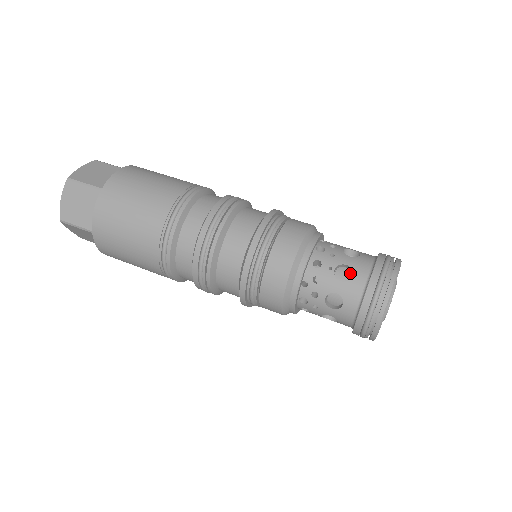
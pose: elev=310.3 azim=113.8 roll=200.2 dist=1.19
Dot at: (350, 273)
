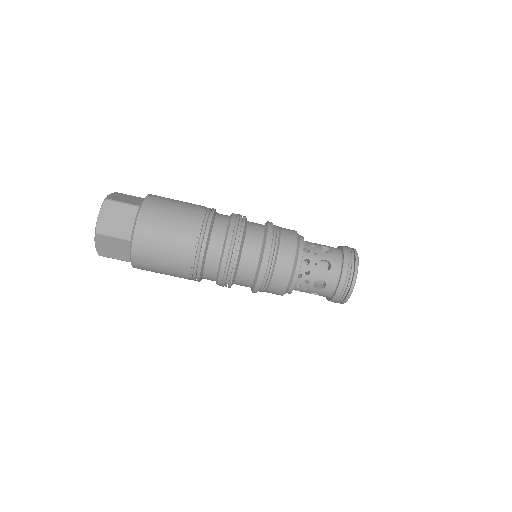
Dot at: occluded
